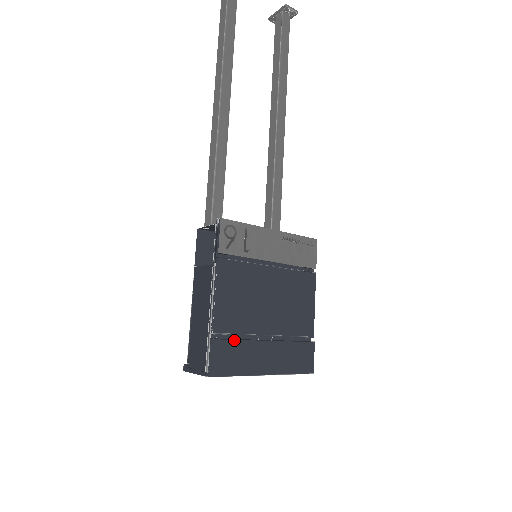
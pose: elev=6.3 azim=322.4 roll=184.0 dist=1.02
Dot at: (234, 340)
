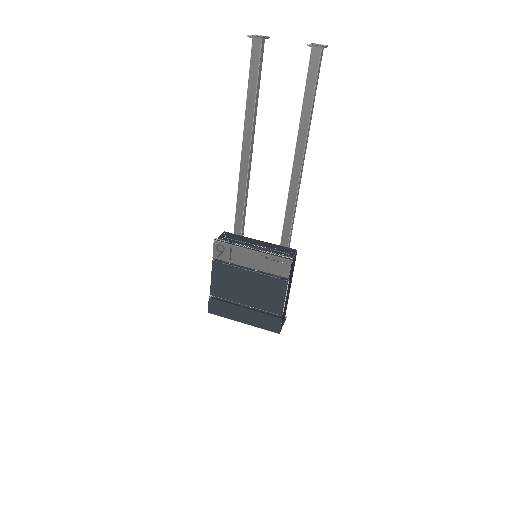
Dot at: (223, 301)
